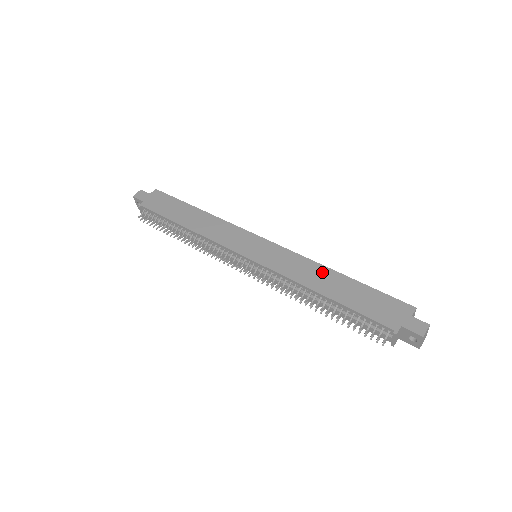
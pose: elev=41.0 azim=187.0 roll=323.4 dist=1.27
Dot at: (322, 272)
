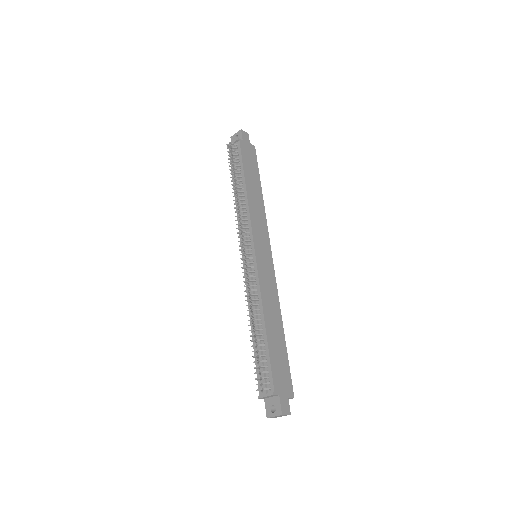
Dot at: (277, 314)
